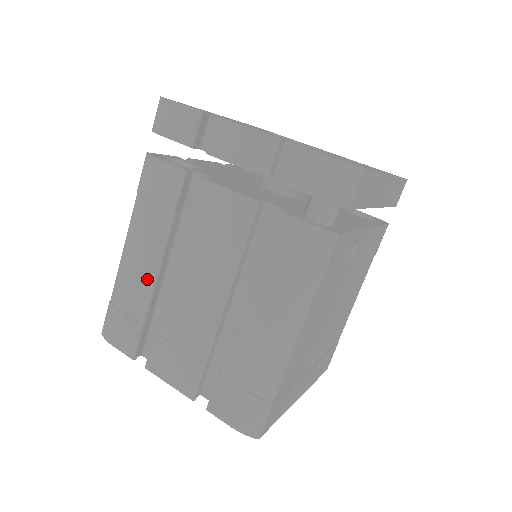
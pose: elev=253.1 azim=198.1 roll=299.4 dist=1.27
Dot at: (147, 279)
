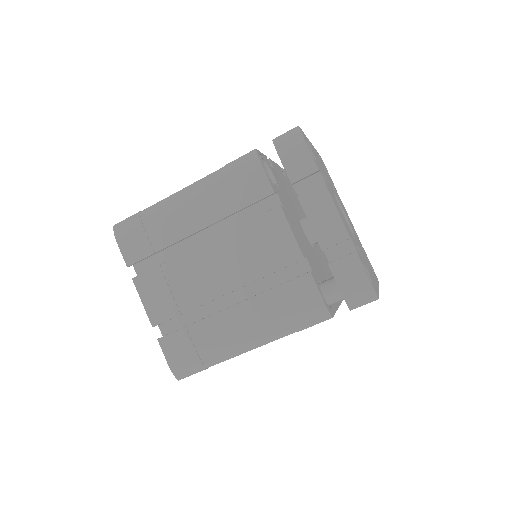
Dot at: (184, 228)
